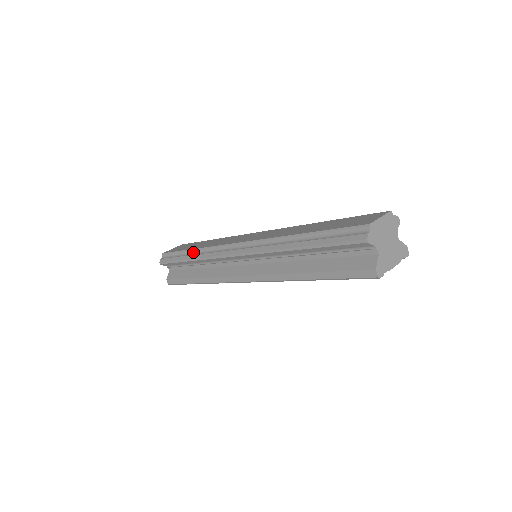
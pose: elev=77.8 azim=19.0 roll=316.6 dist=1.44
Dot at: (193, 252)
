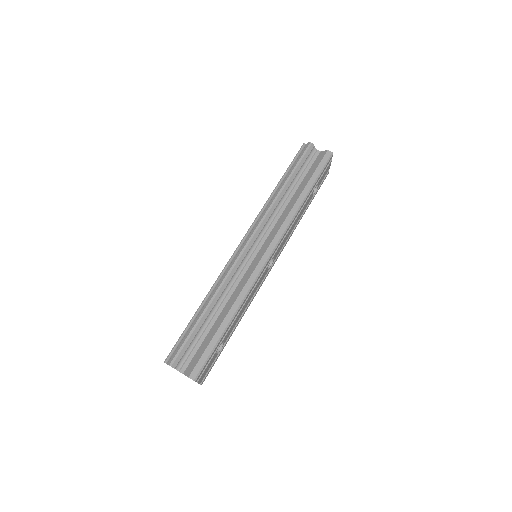
Dot at: (203, 305)
